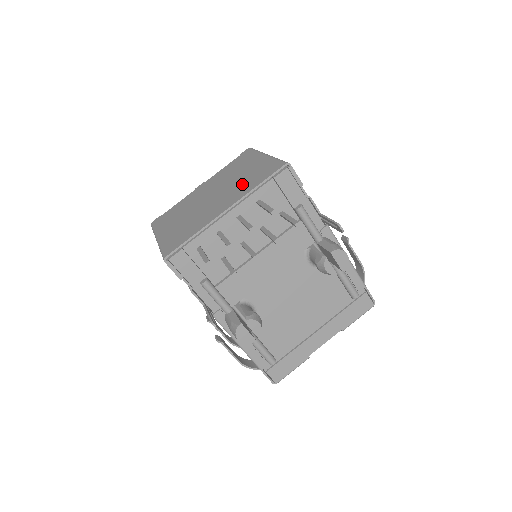
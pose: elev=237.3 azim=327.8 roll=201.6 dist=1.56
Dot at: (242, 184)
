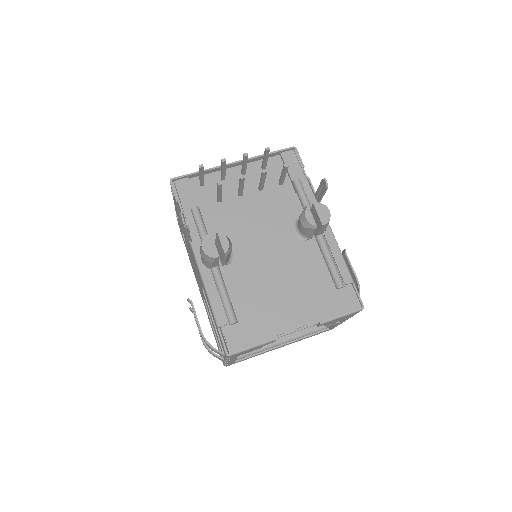
Dot at: occluded
